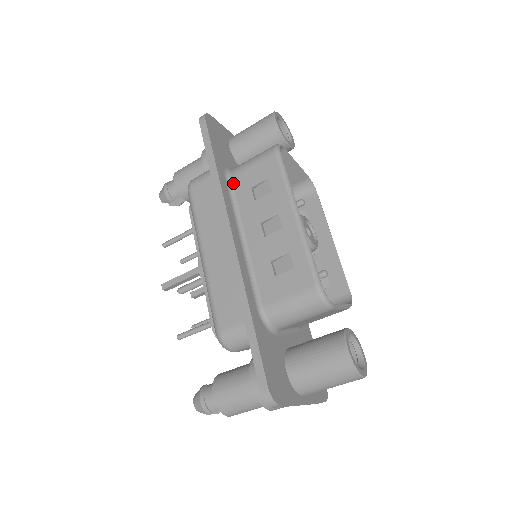
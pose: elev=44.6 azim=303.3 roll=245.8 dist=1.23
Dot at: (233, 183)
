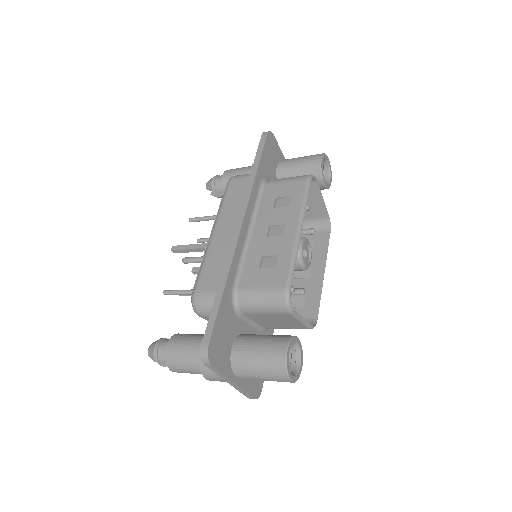
Dot at: (264, 189)
